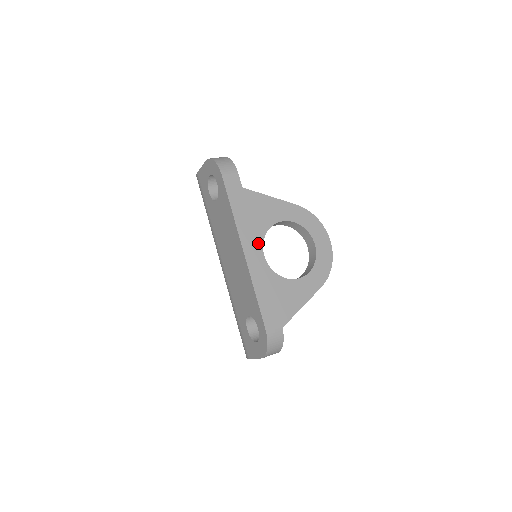
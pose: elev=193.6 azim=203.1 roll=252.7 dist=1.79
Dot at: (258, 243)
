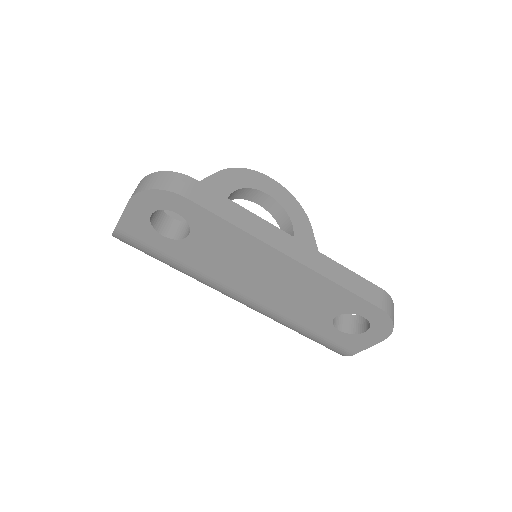
Dot at: (289, 235)
